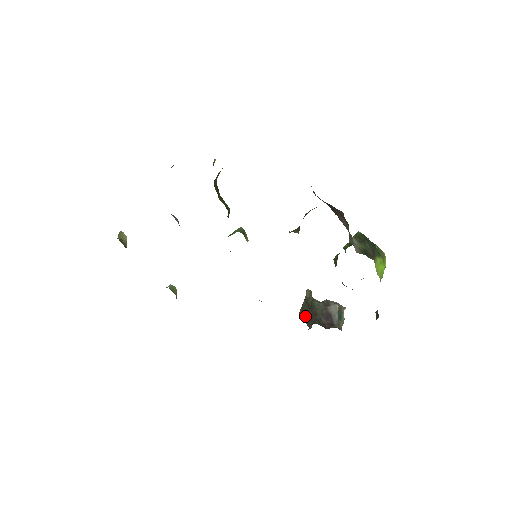
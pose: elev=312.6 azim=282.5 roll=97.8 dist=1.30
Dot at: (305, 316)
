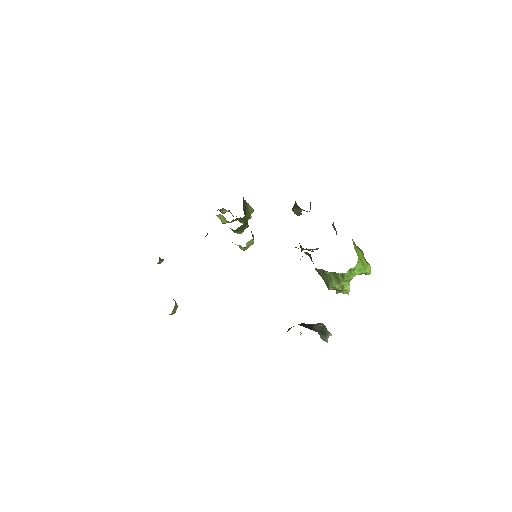
Dot at: occluded
